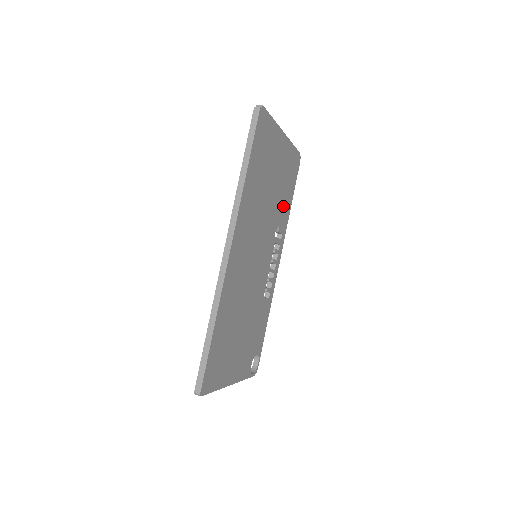
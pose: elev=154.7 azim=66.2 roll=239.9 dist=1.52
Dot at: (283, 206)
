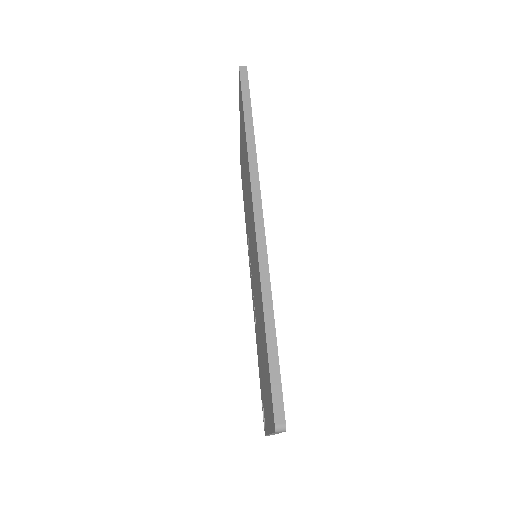
Dot at: occluded
